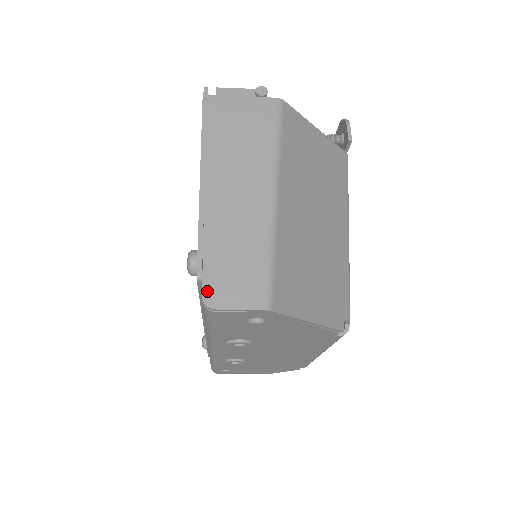
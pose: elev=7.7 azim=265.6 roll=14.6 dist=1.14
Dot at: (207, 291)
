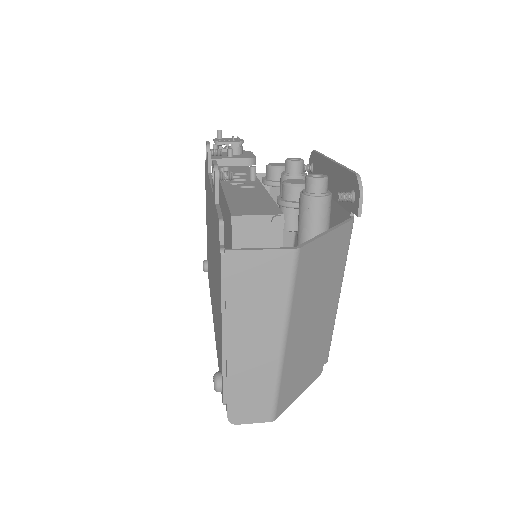
Dot at: (231, 415)
